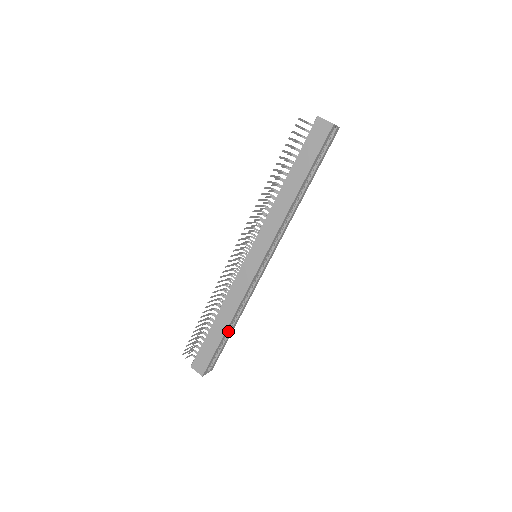
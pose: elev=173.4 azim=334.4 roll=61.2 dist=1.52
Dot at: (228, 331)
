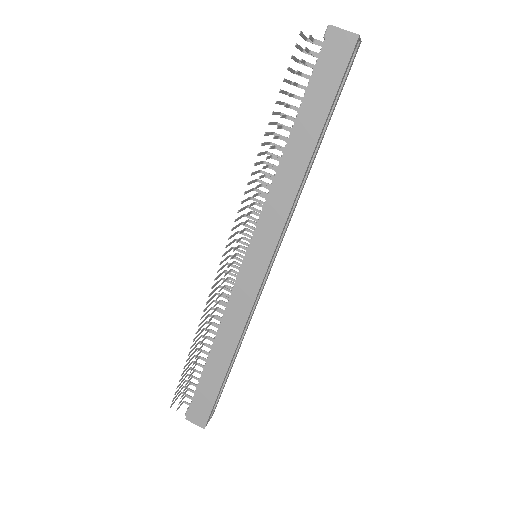
Dot at: occluded
